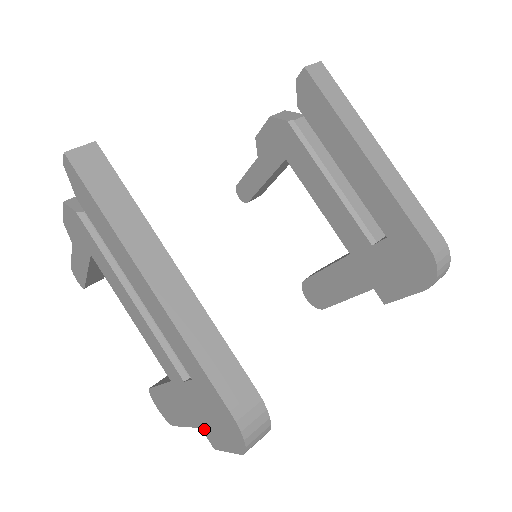
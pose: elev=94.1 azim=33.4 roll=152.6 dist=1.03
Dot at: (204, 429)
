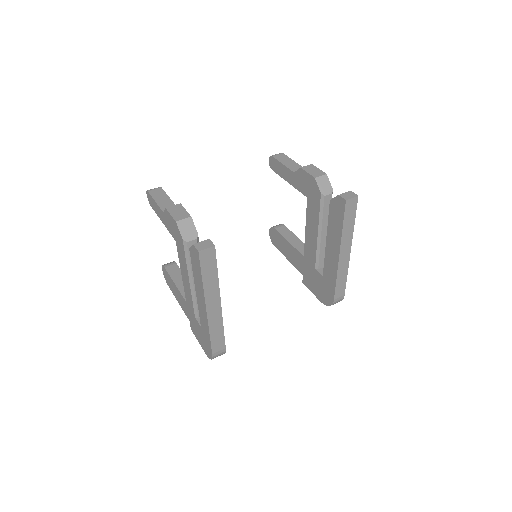
Dot at: (191, 325)
